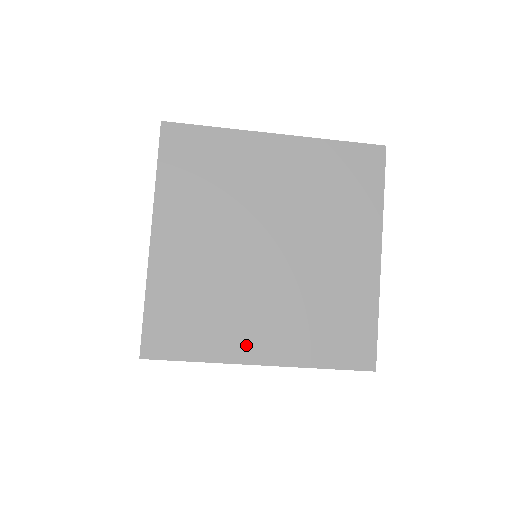
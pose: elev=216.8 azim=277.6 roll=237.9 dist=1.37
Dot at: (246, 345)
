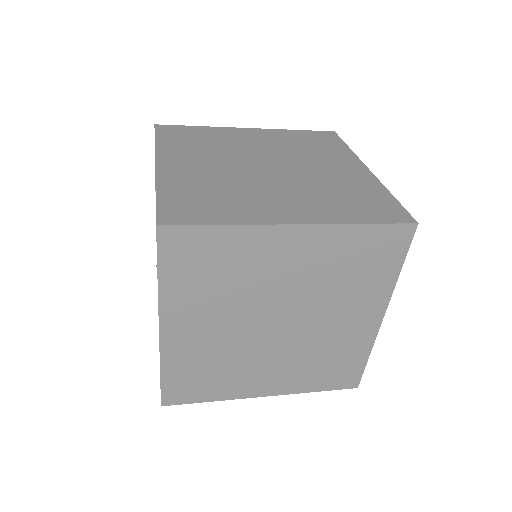
Dot at: (252, 387)
